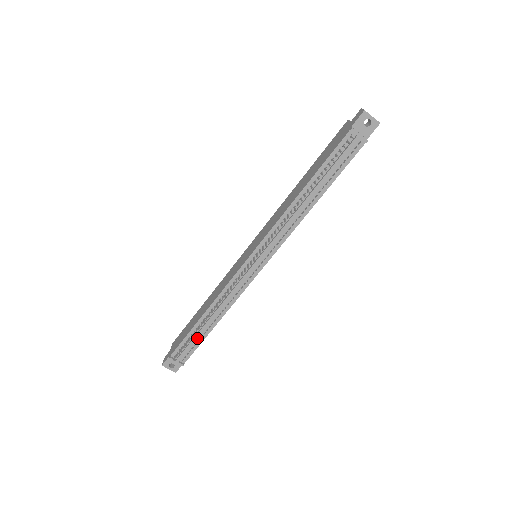
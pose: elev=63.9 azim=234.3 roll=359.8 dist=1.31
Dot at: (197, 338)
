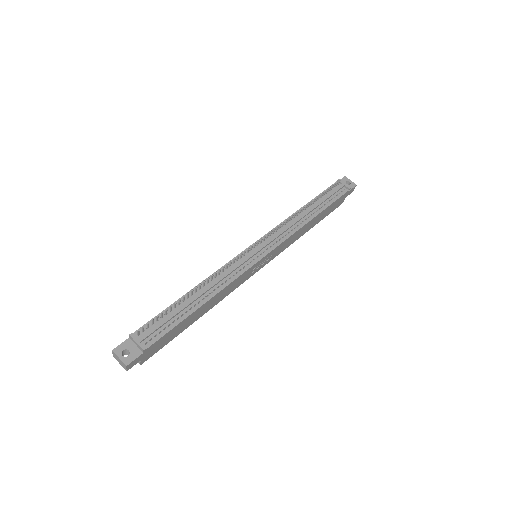
Dot at: (176, 314)
